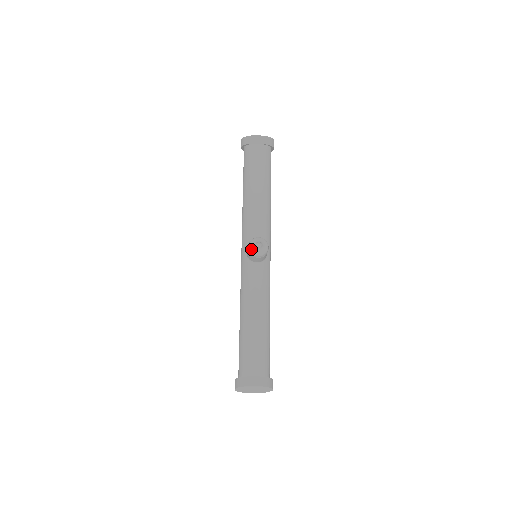
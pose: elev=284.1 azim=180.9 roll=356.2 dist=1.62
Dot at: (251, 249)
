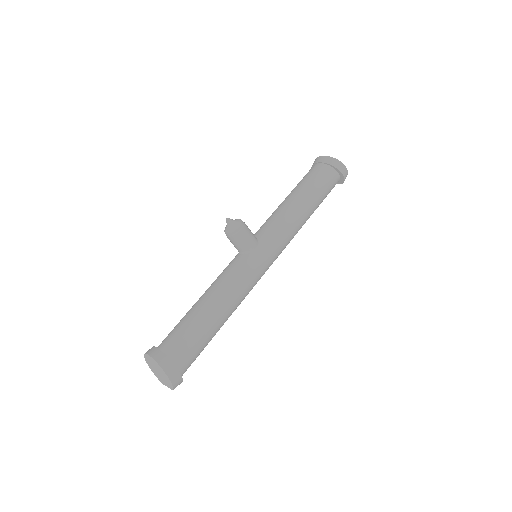
Dot at: (225, 227)
